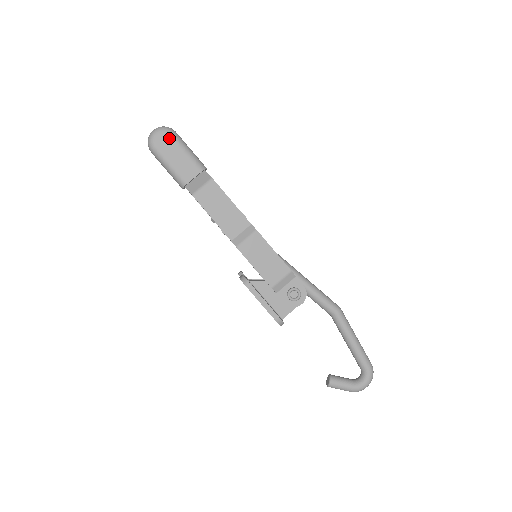
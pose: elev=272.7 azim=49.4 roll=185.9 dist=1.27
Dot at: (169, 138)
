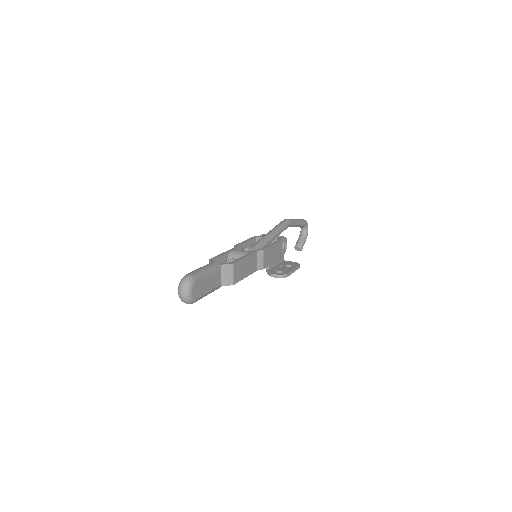
Dot at: (198, 283)
